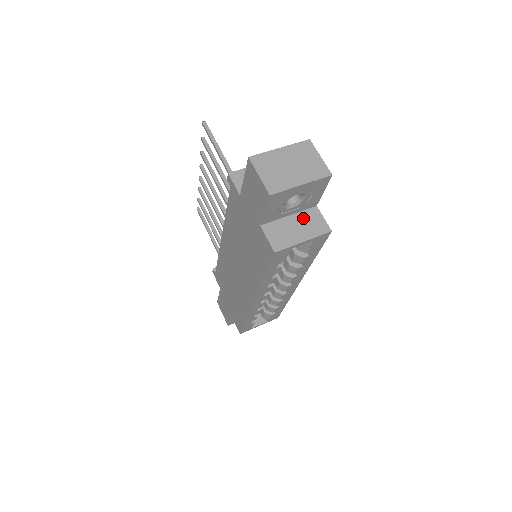
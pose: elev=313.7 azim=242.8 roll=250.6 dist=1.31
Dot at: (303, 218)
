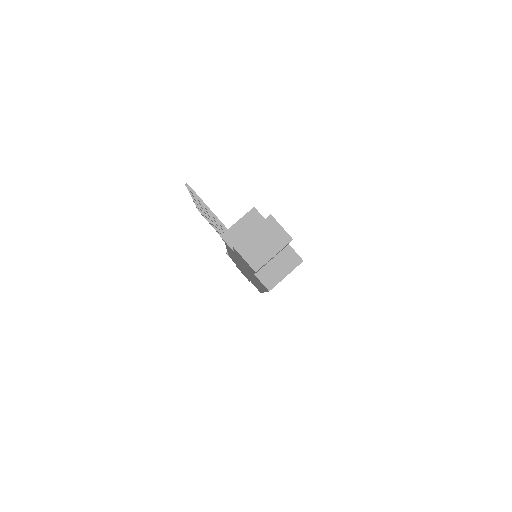
Dot at: (282, 258)
